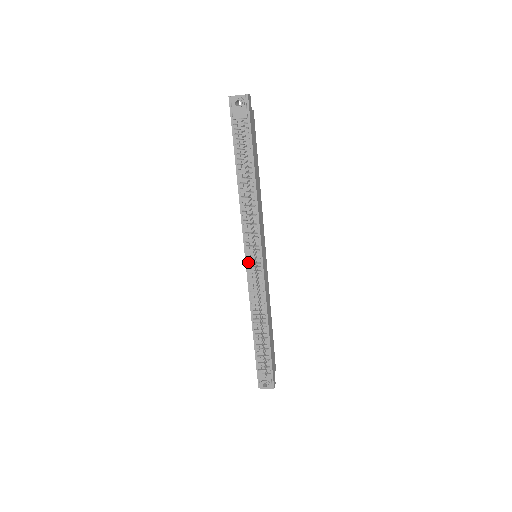
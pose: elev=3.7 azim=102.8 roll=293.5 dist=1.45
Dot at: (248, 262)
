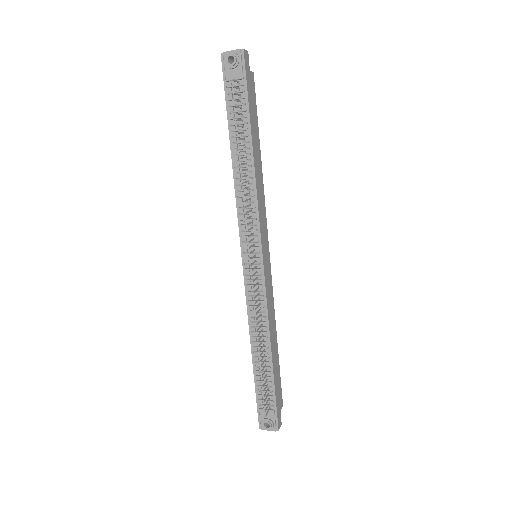
Dot at: (245, 263)
